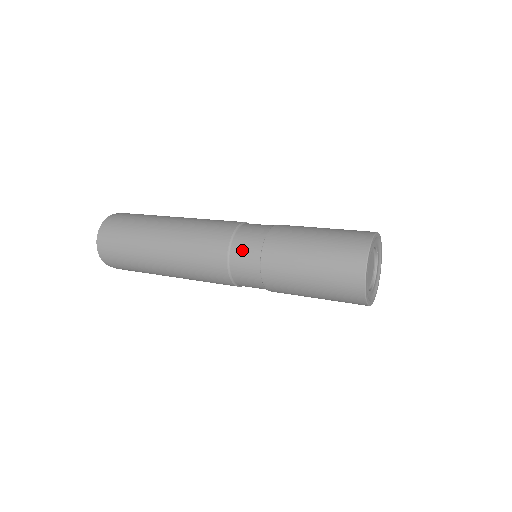
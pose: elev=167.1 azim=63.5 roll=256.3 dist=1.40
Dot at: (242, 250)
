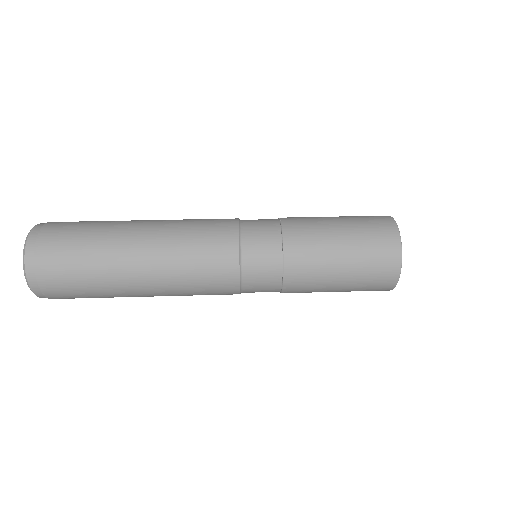
Dot at: (258, 285)
